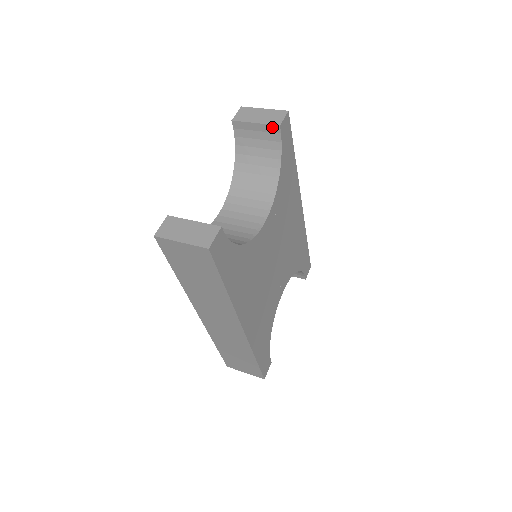
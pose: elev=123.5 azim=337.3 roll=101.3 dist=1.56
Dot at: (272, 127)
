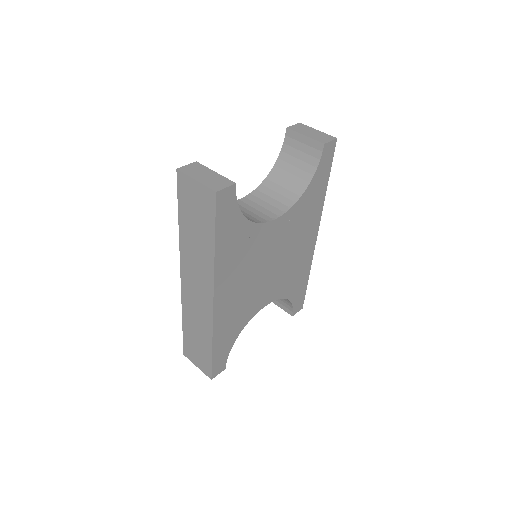
Dot at: (317, 143)
